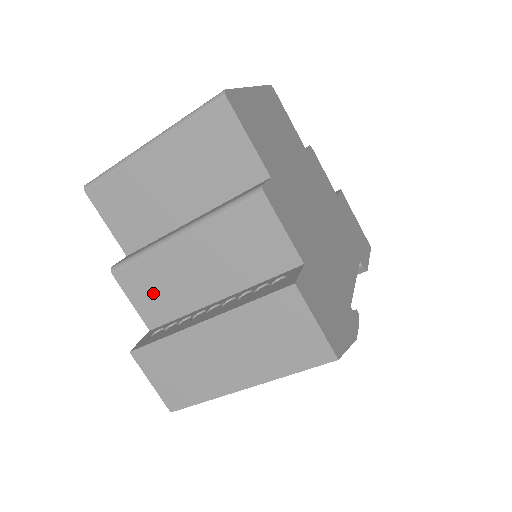
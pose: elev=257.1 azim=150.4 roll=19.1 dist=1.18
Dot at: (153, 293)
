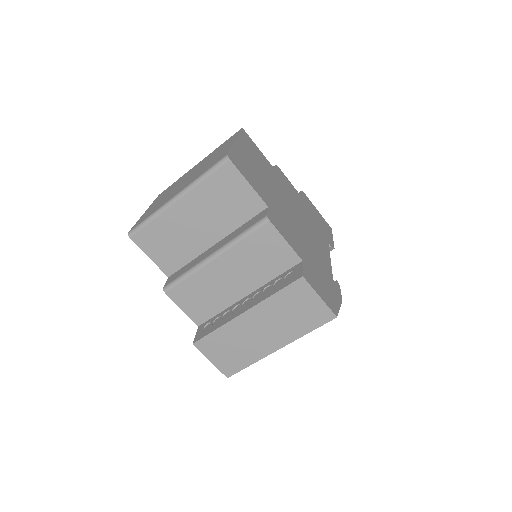
Dot at: (198, 300)
